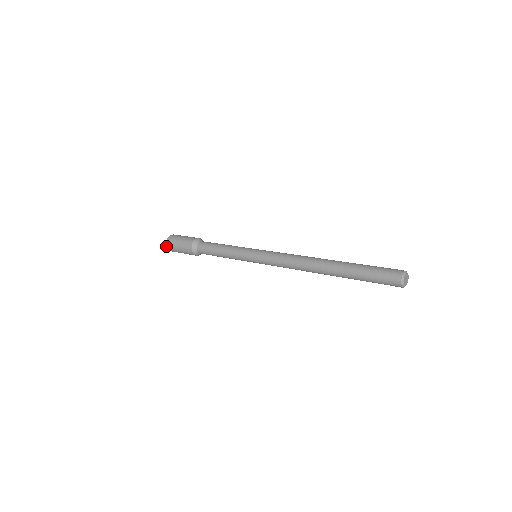
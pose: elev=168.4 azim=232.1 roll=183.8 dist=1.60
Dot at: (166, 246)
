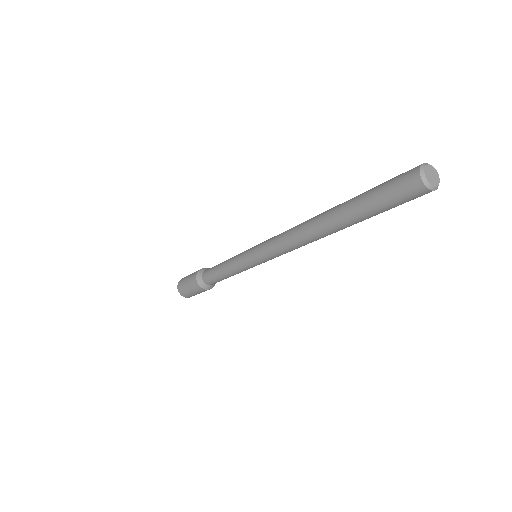
Dot at: occluded
